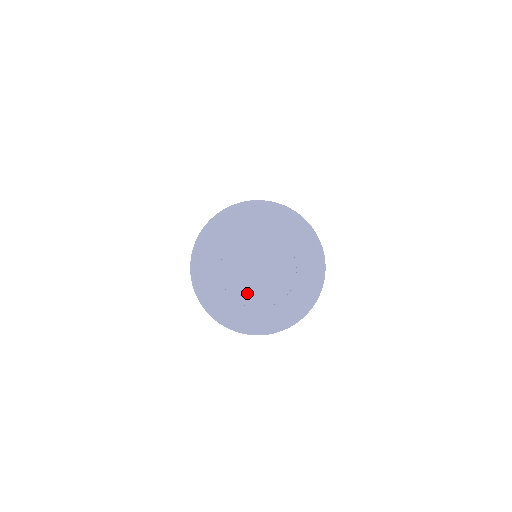
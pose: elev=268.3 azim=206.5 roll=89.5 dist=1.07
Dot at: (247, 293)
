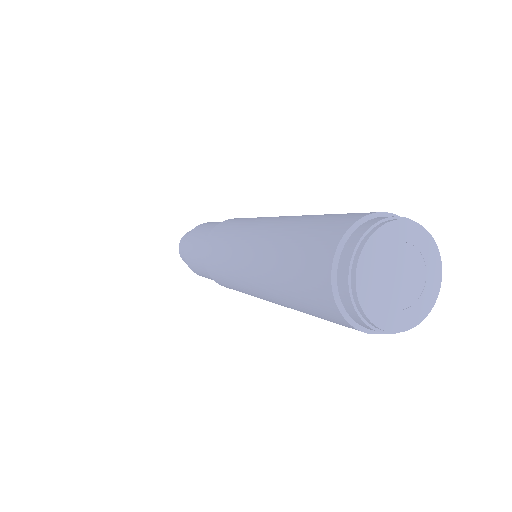
Dot at: (384, 284)
